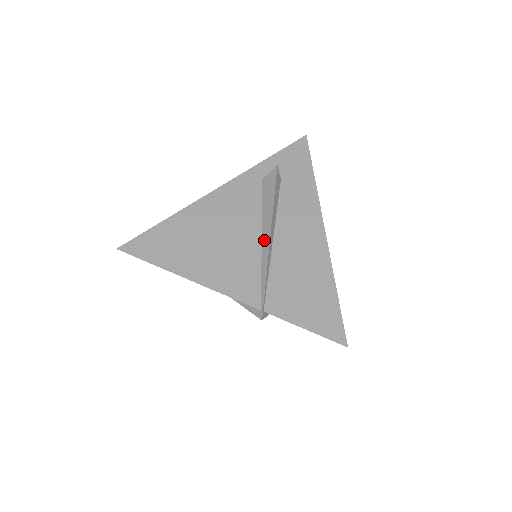
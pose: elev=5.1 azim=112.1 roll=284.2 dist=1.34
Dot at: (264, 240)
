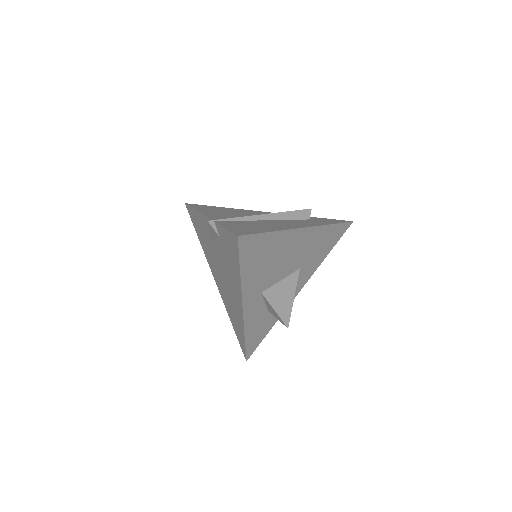
Dot at: occluded
